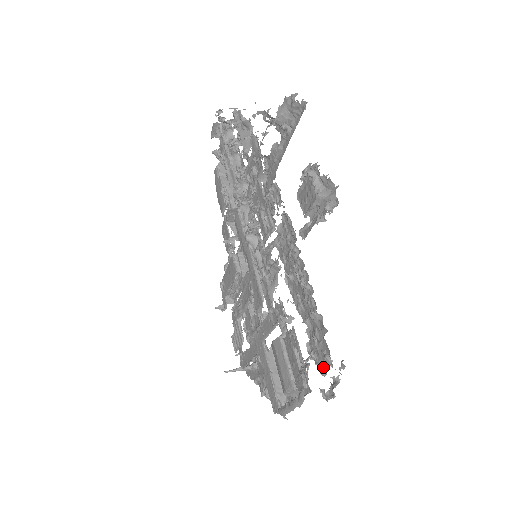
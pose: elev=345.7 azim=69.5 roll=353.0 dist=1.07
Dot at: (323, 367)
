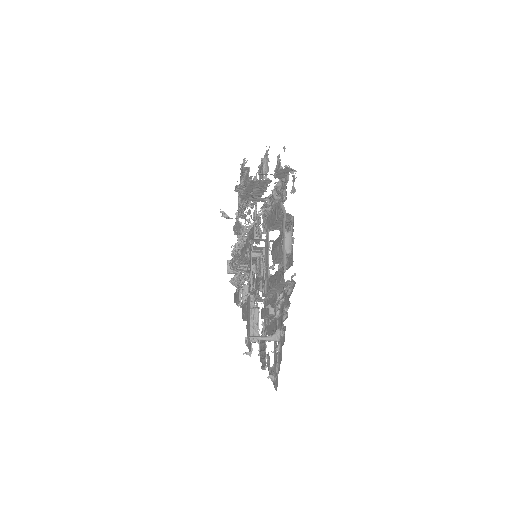
Dot at: (279, 165)
